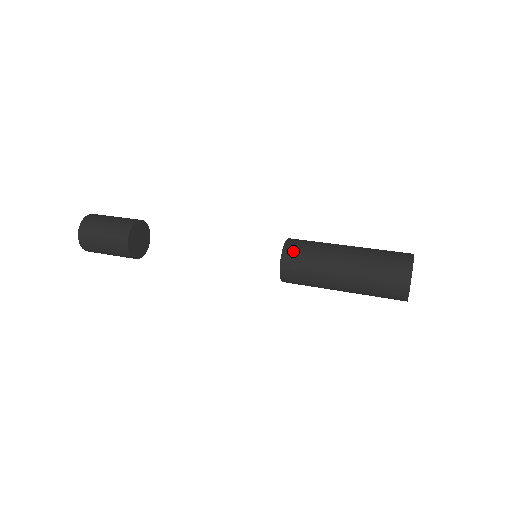
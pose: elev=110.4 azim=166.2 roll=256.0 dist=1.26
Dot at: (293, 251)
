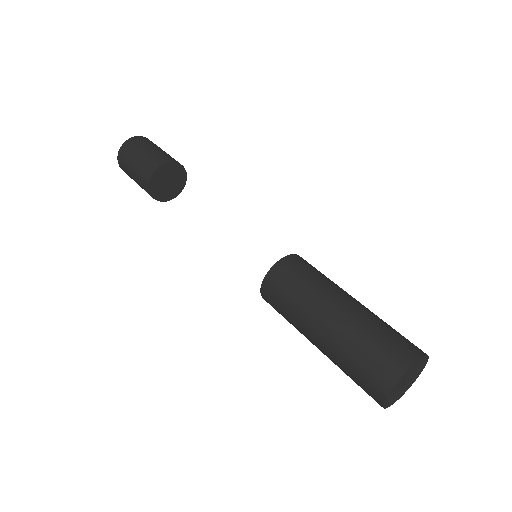
Dot at: (299, 262)
